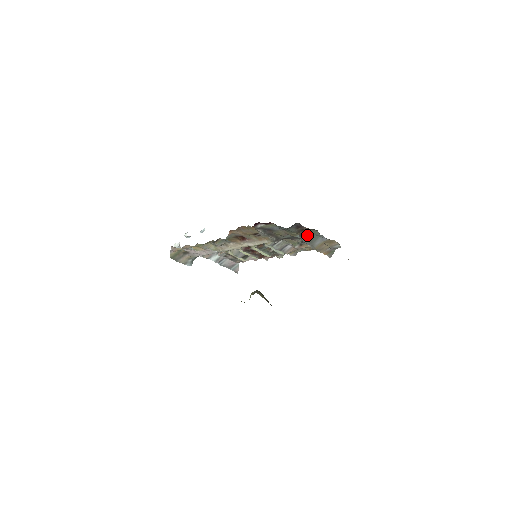
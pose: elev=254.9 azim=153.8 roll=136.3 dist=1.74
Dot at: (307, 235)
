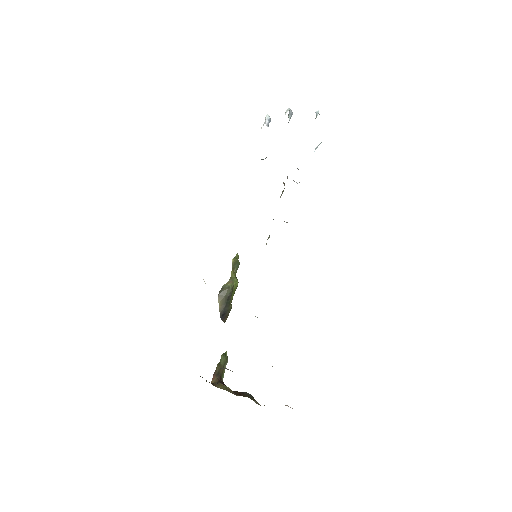
Dot at: occluded
